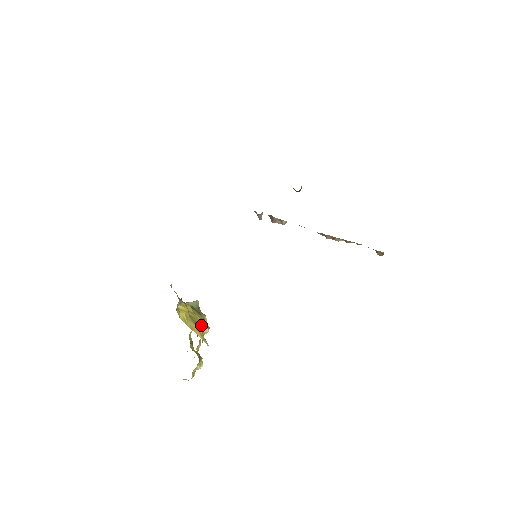
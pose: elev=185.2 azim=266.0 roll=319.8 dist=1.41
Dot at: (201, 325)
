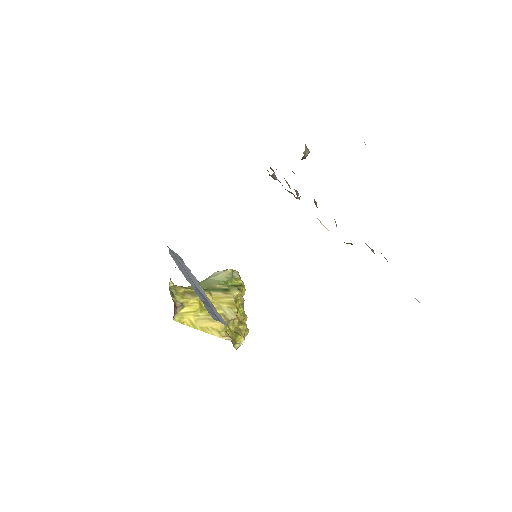
Dot at: (223, 314)
